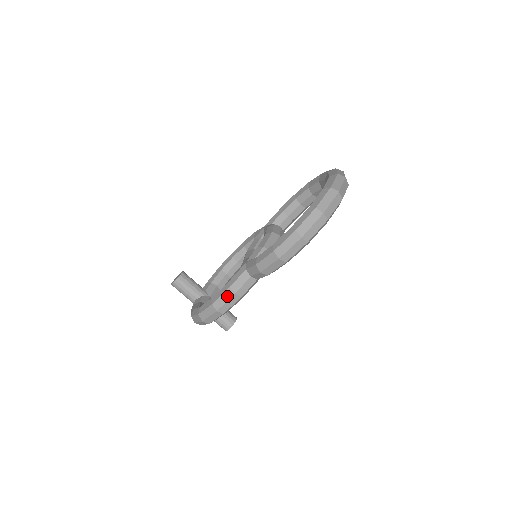
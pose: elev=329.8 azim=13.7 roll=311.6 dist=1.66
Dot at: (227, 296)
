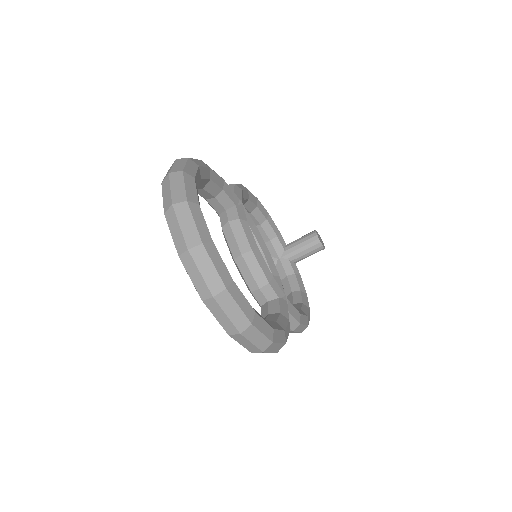
Dot at: occluded
